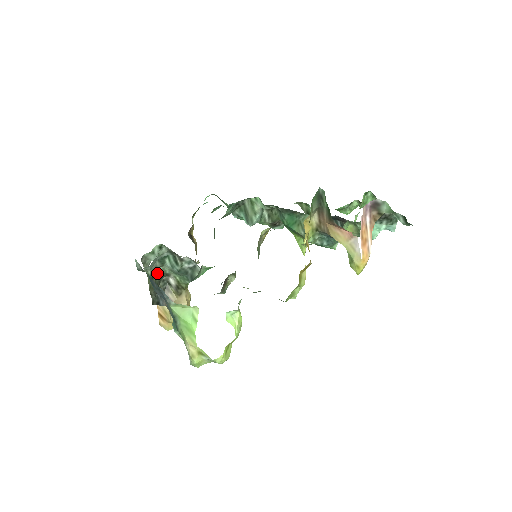
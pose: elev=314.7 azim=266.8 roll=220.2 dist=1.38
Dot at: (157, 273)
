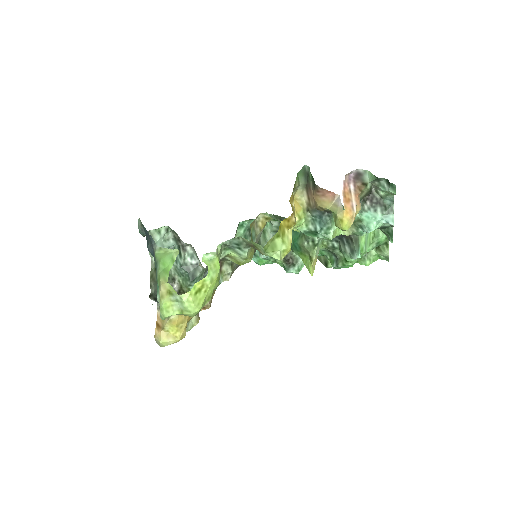
Dot at: occluded
